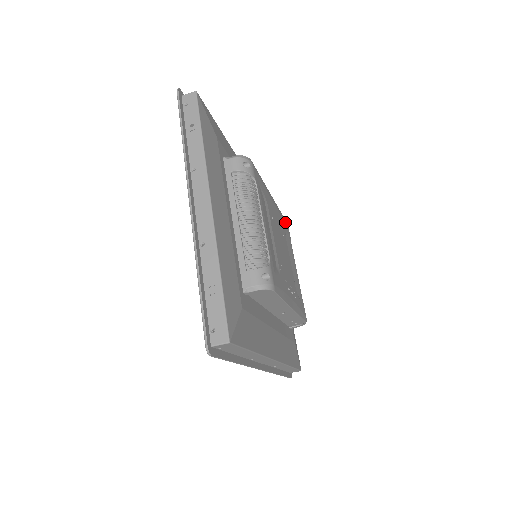
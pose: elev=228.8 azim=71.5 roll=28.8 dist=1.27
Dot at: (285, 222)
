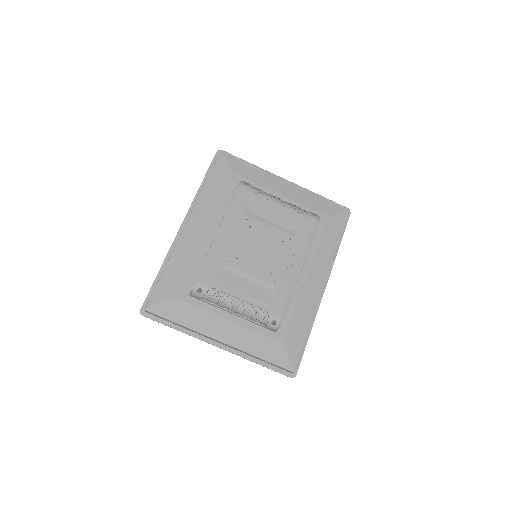
Dot at: (239, 198)
